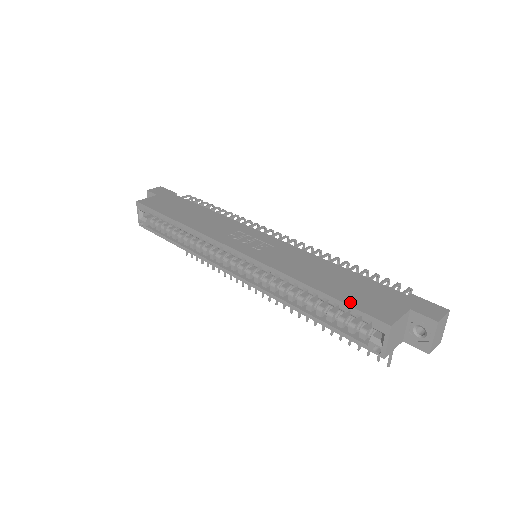
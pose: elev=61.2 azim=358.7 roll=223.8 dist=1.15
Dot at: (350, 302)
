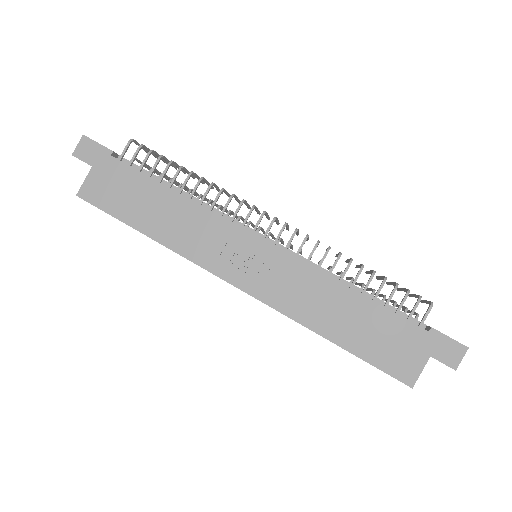
Dot at: (373, 360)
